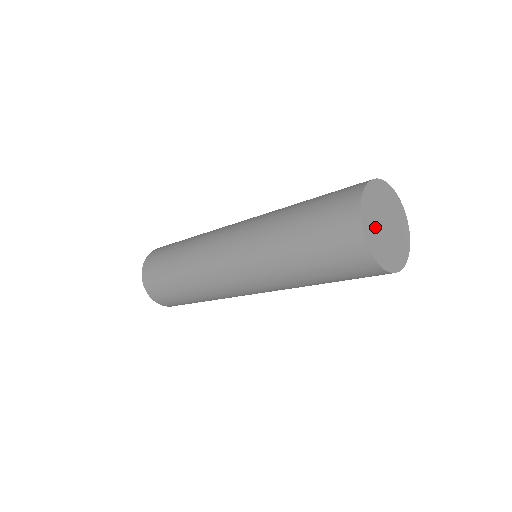
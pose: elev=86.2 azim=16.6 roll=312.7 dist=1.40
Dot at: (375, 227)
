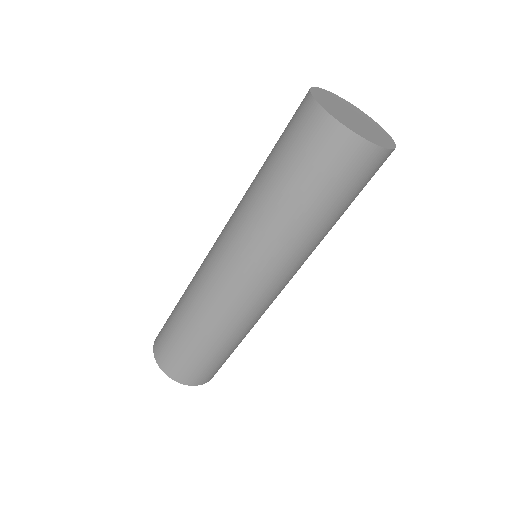
Dot at: (342, 116)
